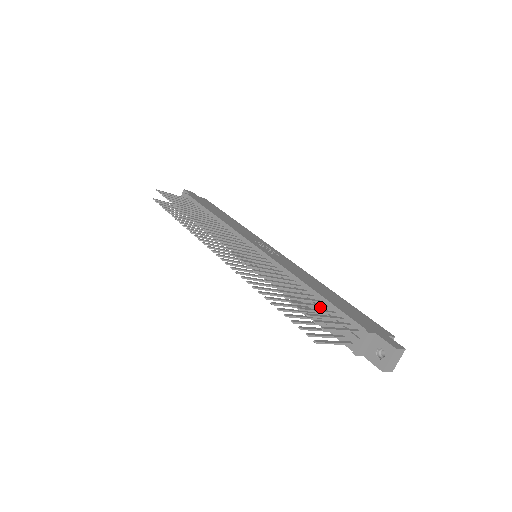
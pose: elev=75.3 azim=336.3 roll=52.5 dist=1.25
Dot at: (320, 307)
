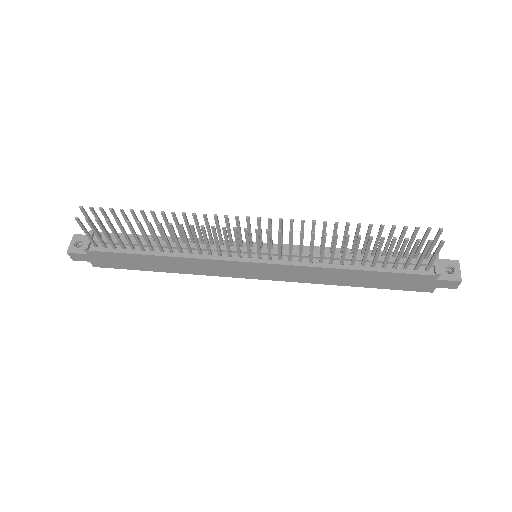
Dot at: (387, 249)
